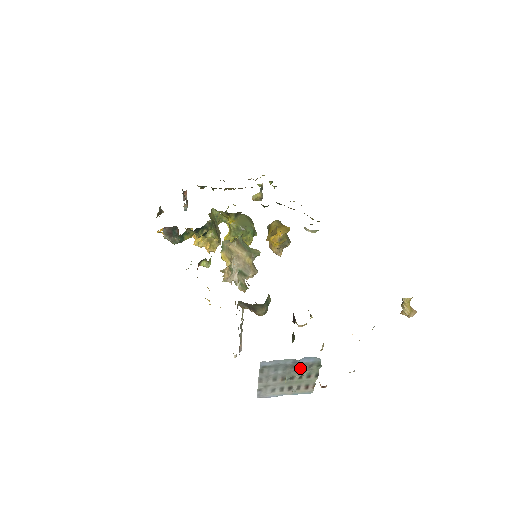
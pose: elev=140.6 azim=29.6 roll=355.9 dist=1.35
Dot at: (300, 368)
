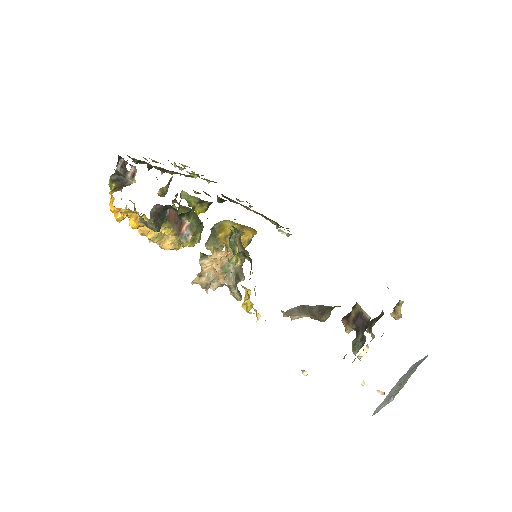
Dot at: (411, 370)
